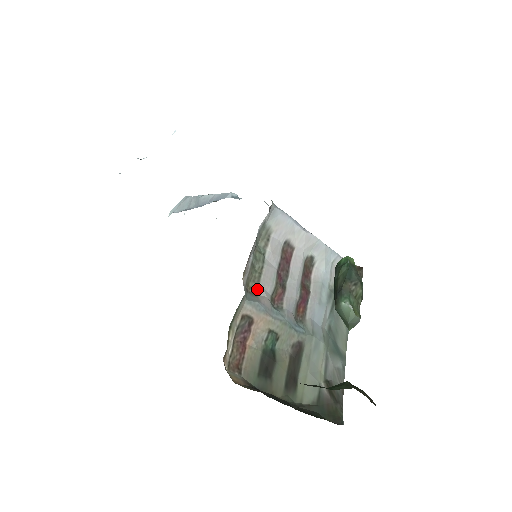
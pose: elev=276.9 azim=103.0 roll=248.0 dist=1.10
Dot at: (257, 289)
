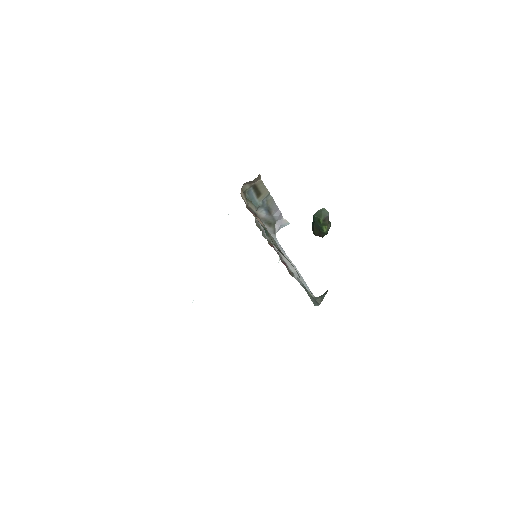
Dot at: occluded
